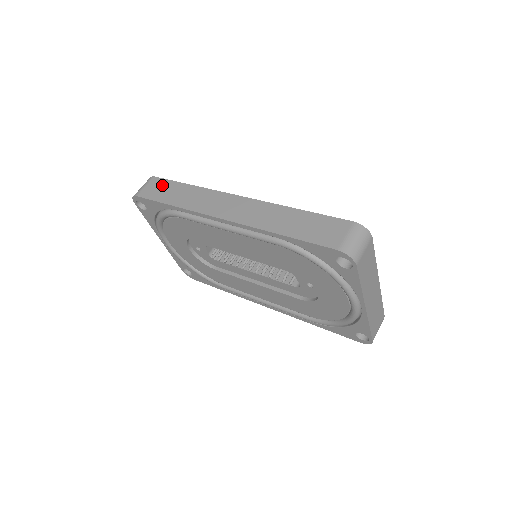
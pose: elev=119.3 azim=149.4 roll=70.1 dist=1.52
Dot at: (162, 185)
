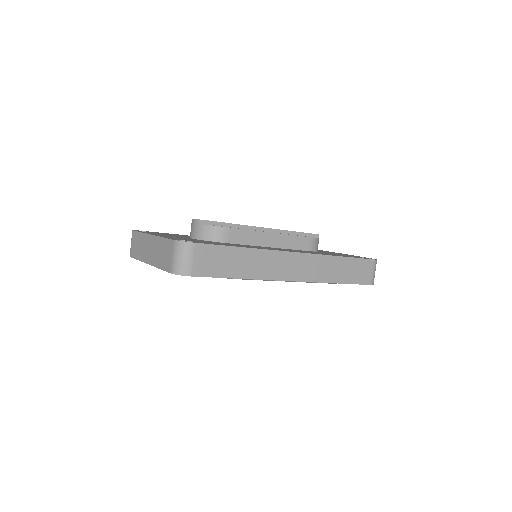
Dot at: (214, 255)
